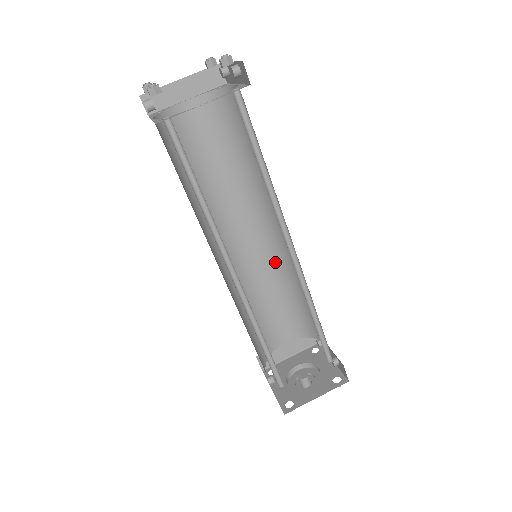
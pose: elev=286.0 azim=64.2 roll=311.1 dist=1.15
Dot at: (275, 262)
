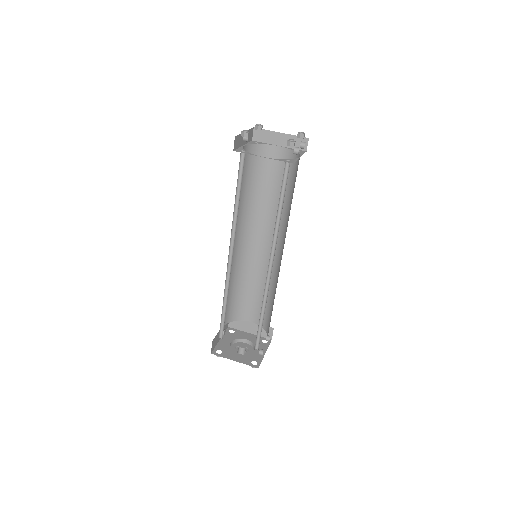
Dot at: (272, 270)
